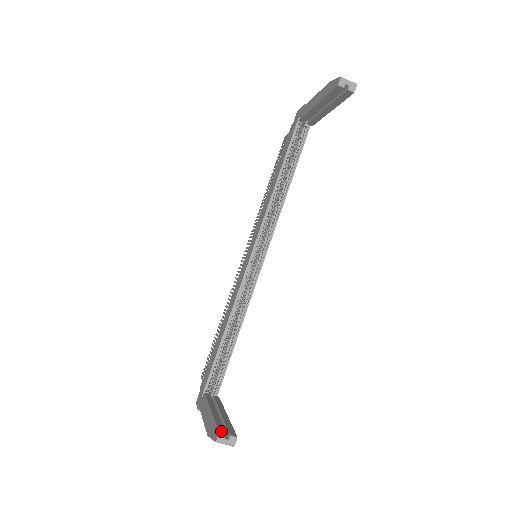
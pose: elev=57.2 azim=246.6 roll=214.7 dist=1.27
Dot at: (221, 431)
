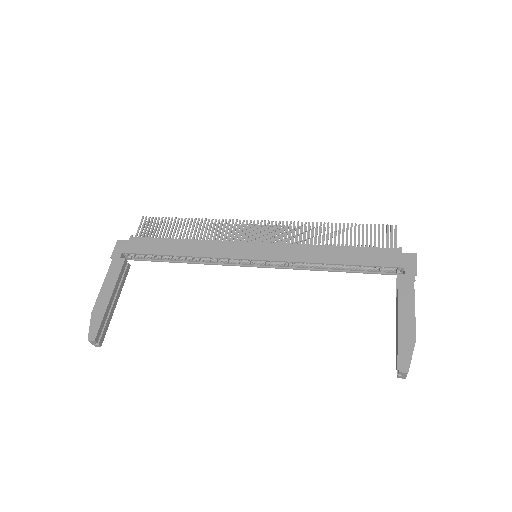
Dot at: (97, 339)
